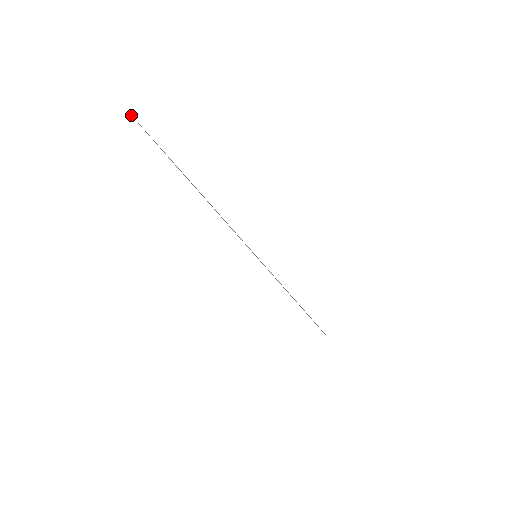
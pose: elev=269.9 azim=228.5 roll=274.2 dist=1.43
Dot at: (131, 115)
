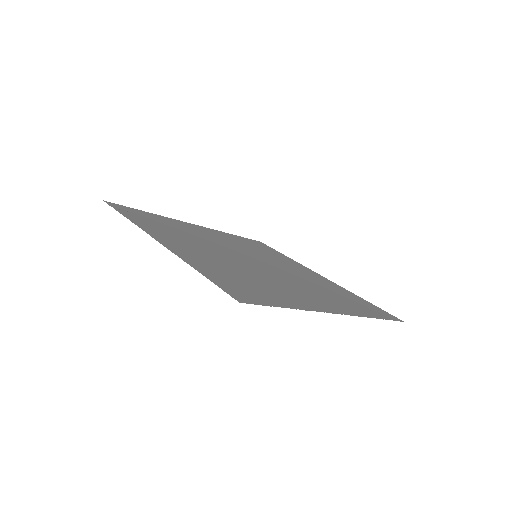
Dot at: (246, 303)
